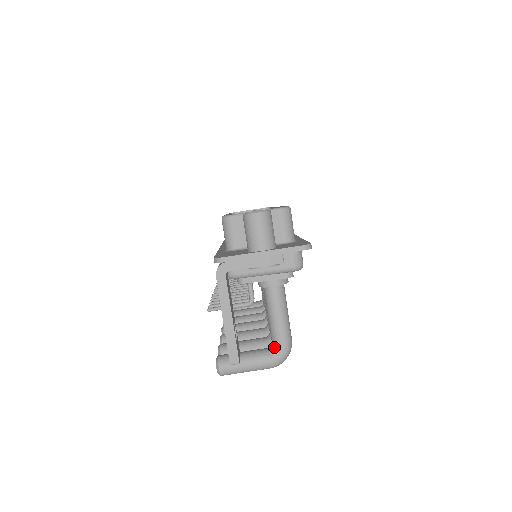
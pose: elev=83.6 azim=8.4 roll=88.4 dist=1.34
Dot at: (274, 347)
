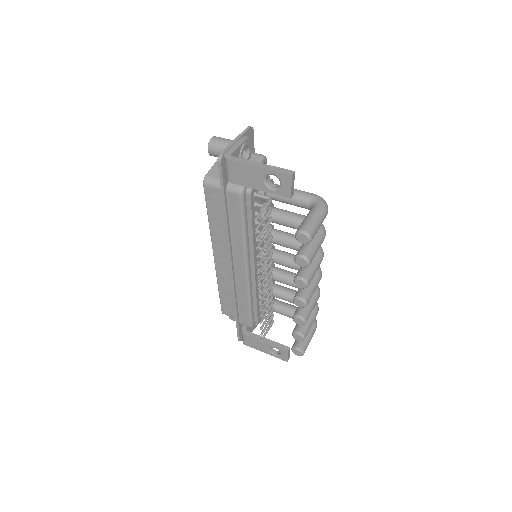
Dot at: (311, 202)
